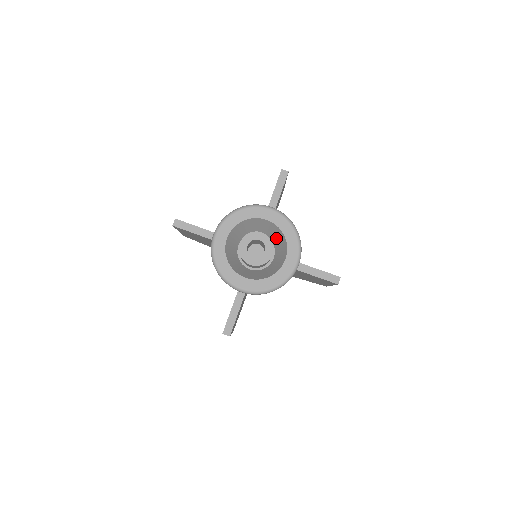
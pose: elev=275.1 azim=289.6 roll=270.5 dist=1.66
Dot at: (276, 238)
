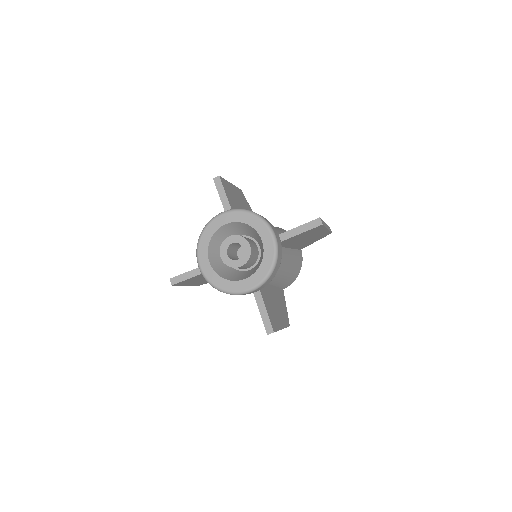
Dot at: occluded
